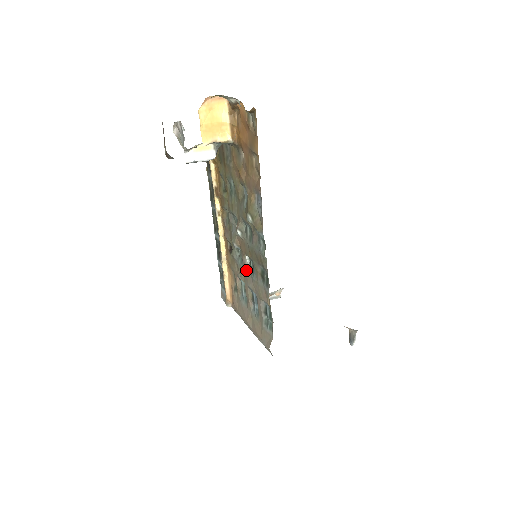
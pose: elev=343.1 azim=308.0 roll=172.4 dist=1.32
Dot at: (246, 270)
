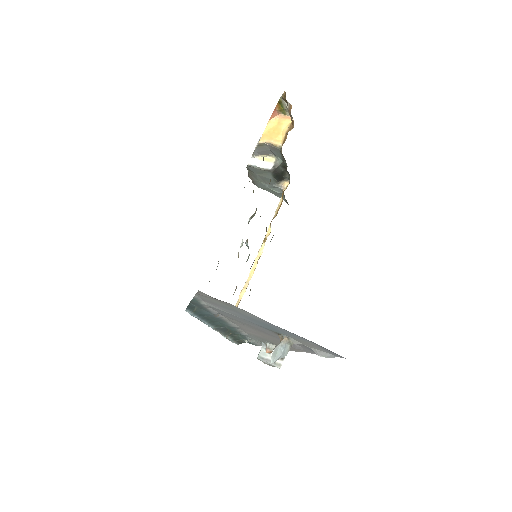
Dot at: occluded
